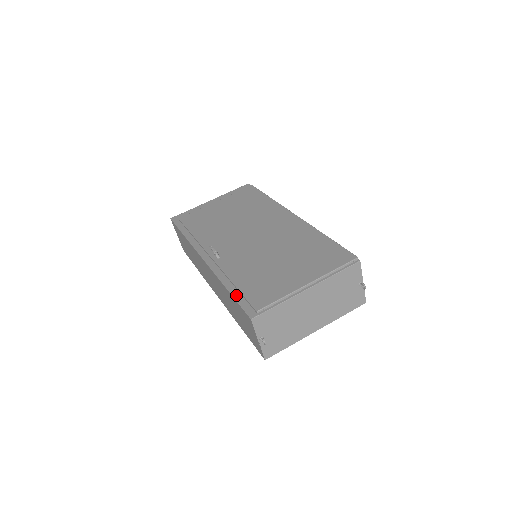
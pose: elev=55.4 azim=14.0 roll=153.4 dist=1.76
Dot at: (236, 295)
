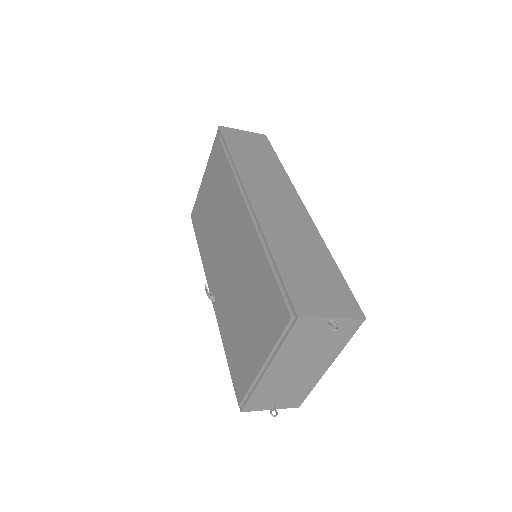
Dot at: occluded
